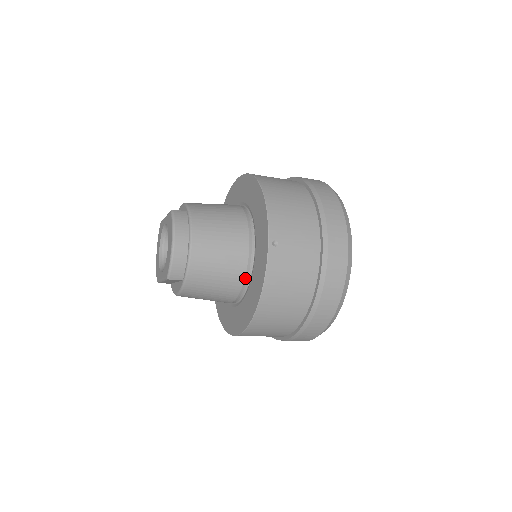
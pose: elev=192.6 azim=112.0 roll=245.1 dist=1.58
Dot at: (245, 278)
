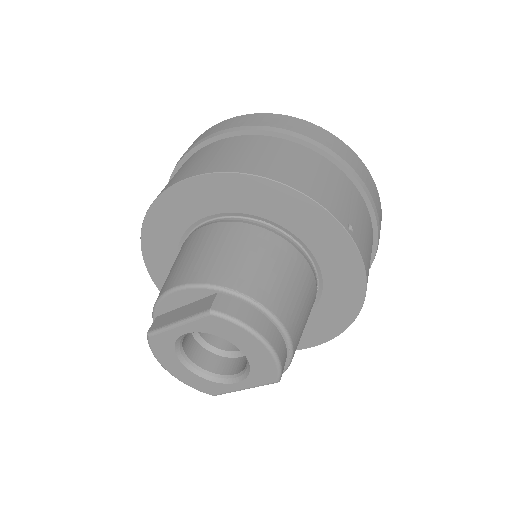
Dot at: (316, 290)
